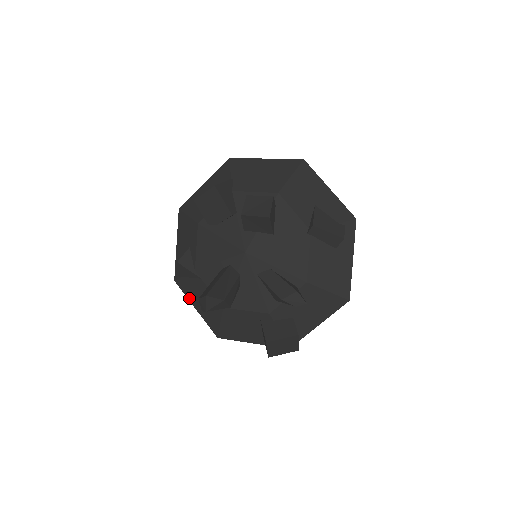
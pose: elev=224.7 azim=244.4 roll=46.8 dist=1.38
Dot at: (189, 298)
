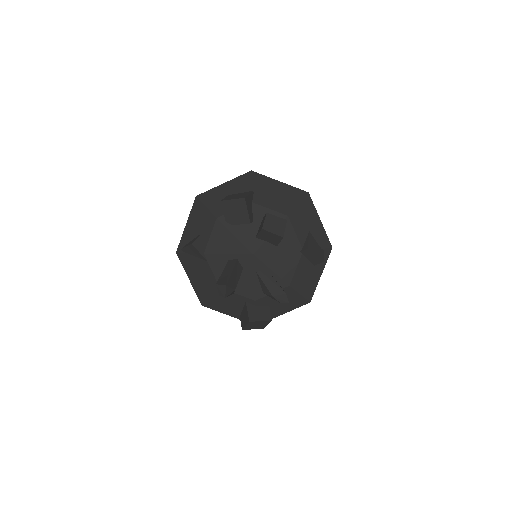
Dot at: (186, 270)
